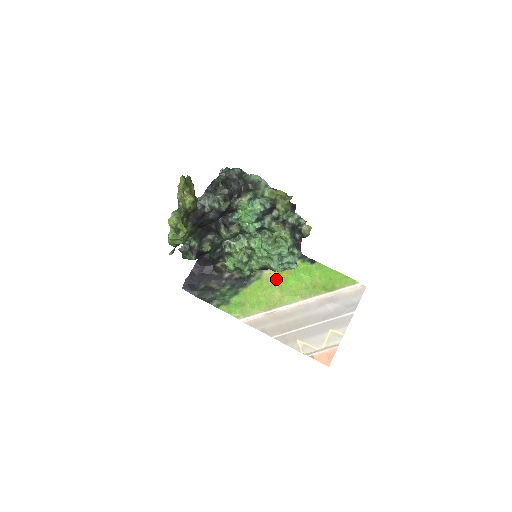
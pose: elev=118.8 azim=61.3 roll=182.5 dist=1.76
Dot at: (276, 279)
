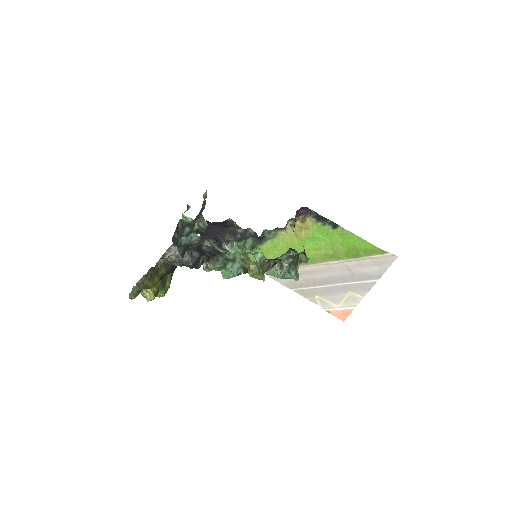
Dot at: (292, 241)
